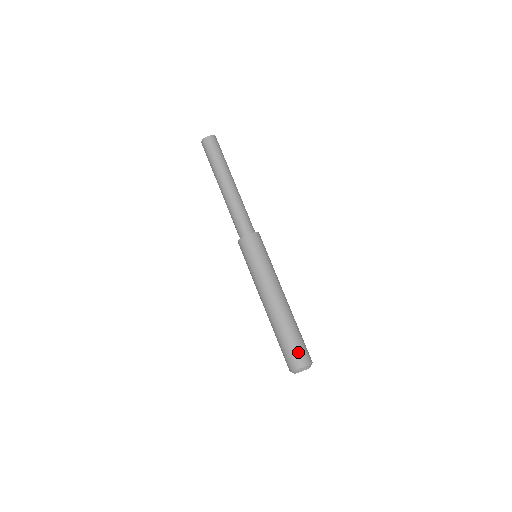
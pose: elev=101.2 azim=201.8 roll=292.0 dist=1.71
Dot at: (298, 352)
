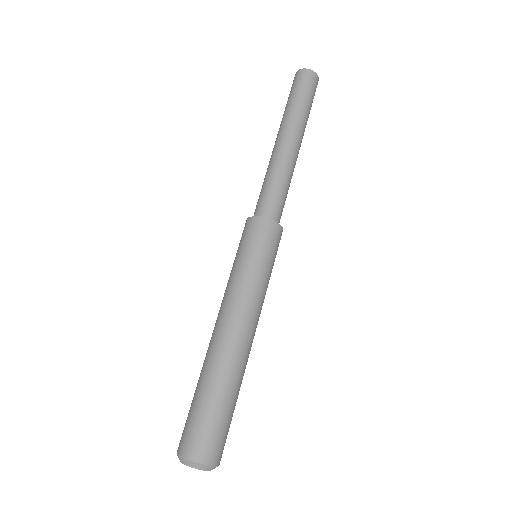
Dot at: (217, 435)
